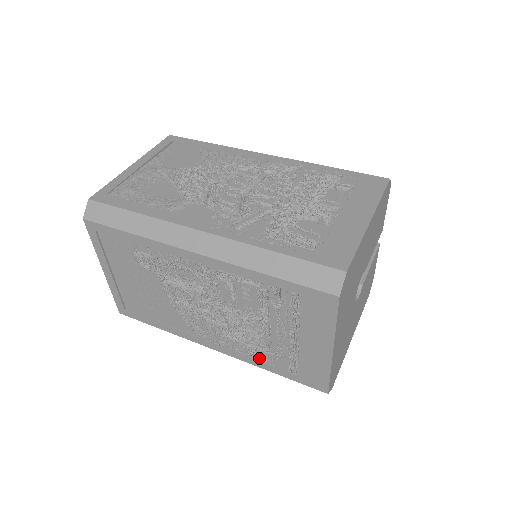
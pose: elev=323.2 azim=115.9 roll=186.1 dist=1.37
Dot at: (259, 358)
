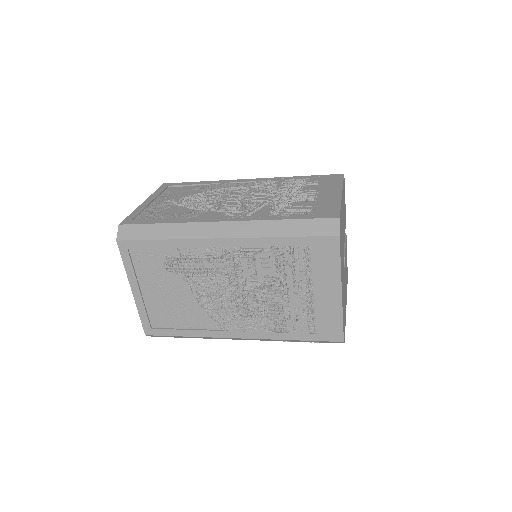
Dot at: (280, 330)
